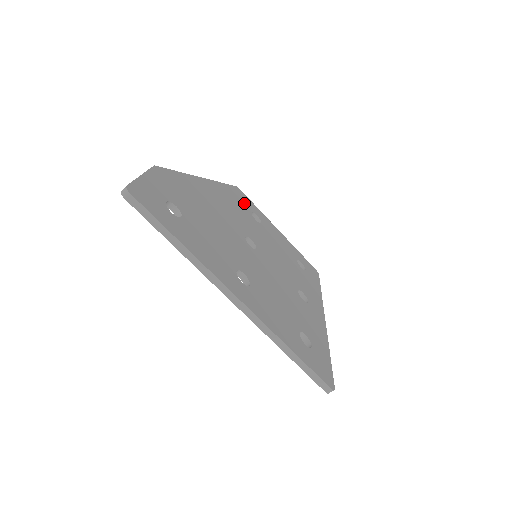
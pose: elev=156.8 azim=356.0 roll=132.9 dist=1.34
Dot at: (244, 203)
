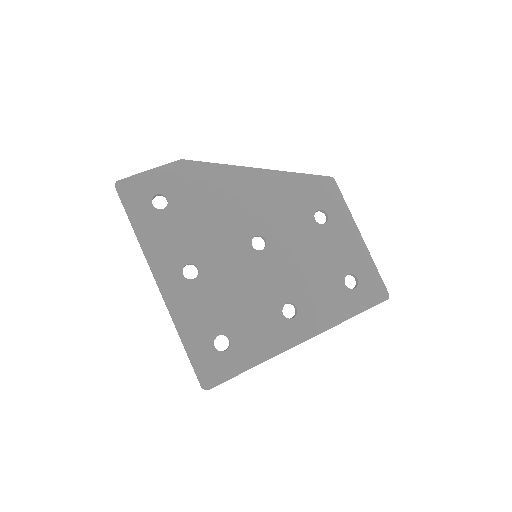
Dot at: (317, 198)
